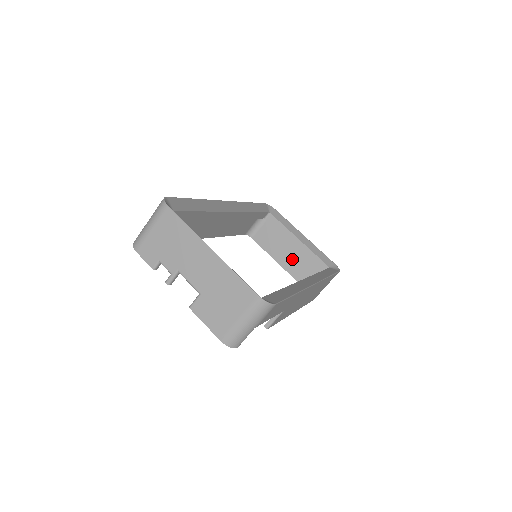
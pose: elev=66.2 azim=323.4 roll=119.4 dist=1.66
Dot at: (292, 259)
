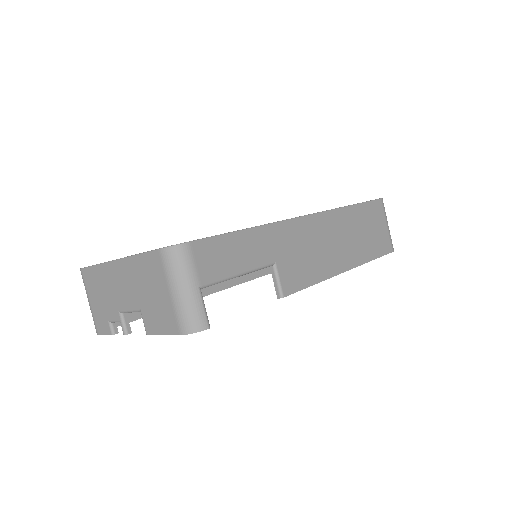
Dot at: occluded
